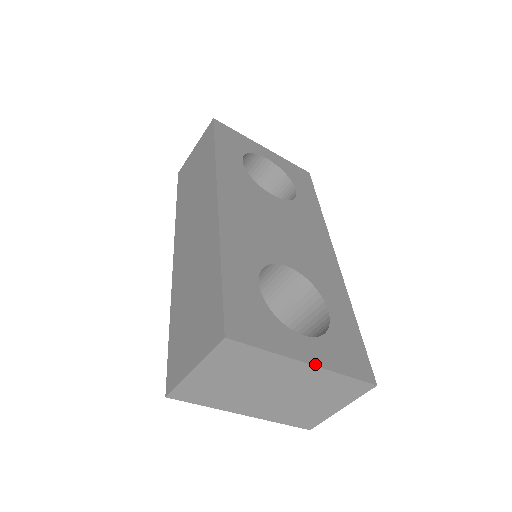
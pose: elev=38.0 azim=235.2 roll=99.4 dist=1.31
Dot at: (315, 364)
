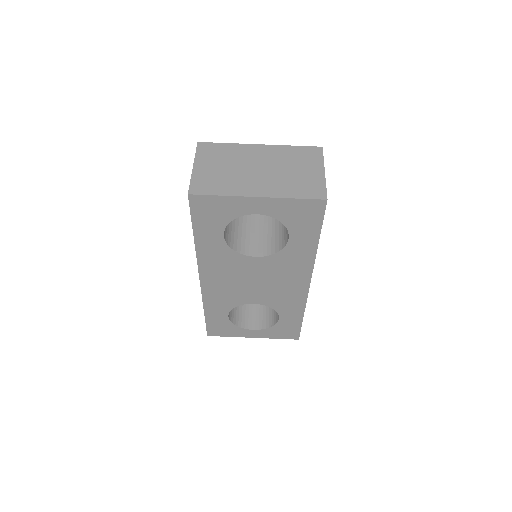
Dot at: (266, 146)
